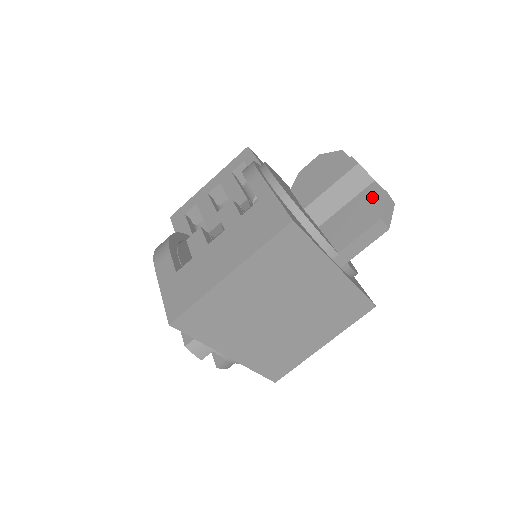
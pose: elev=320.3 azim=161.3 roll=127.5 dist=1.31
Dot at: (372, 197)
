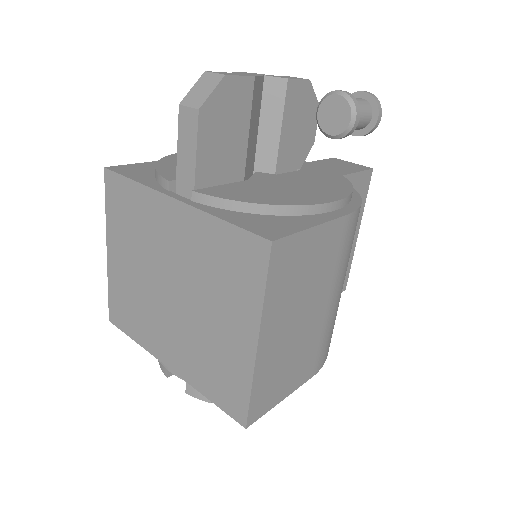
Dot at: occluded
